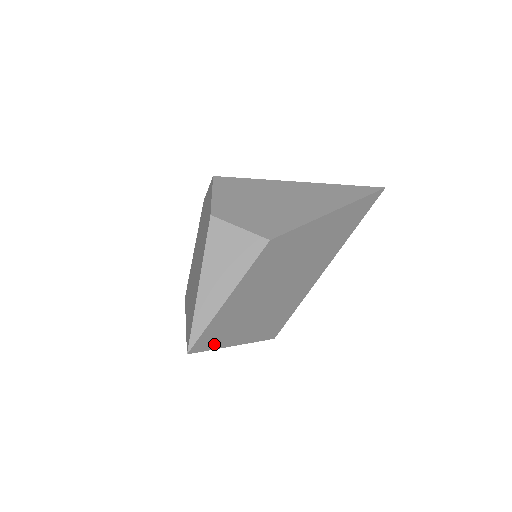
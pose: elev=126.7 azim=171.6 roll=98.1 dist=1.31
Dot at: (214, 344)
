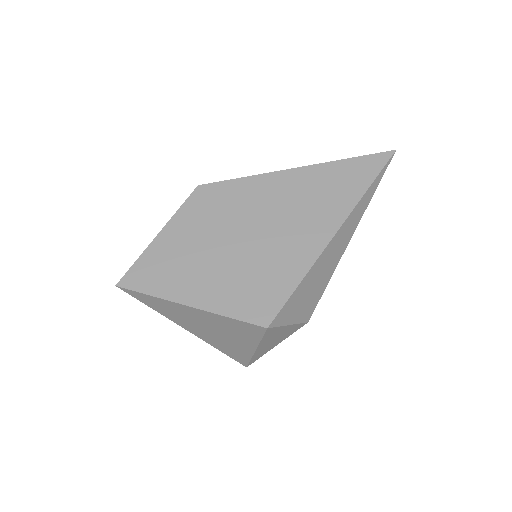
Dot at: (152, 289)
